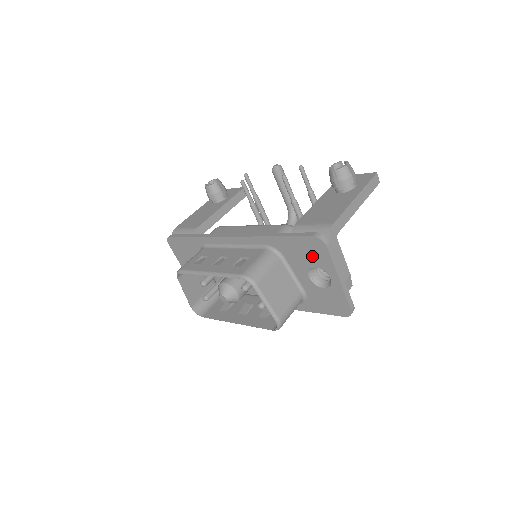
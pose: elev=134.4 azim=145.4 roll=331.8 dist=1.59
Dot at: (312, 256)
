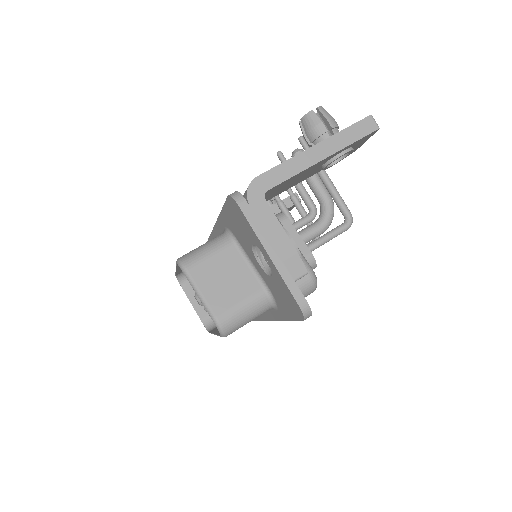
Dot at: (243, 227)
